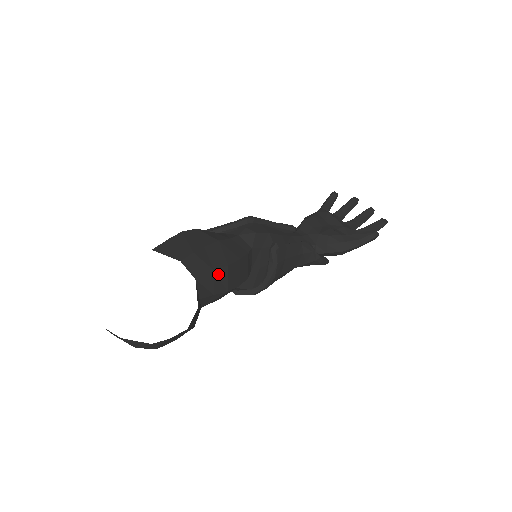
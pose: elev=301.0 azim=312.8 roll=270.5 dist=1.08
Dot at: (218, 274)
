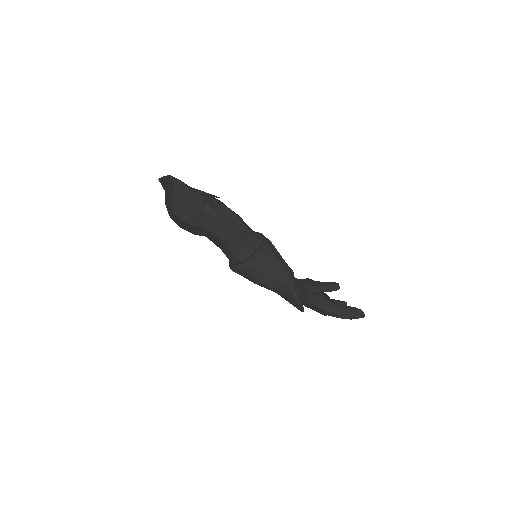
Dot at: (223, 208)
